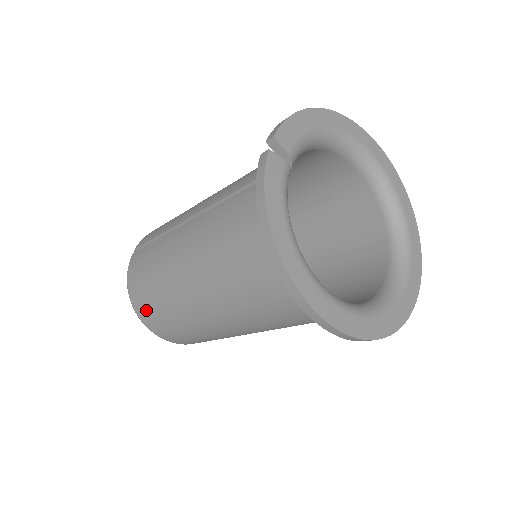
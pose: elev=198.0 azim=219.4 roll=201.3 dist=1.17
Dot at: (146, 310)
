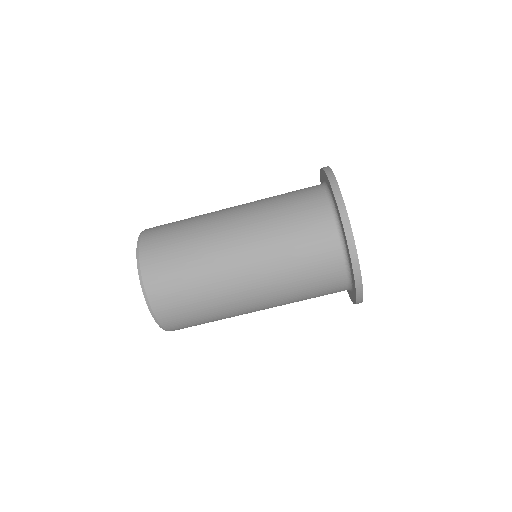
Dot at: (162, 225)
